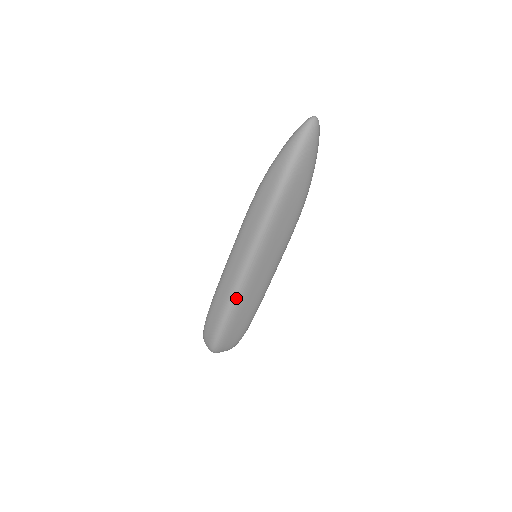
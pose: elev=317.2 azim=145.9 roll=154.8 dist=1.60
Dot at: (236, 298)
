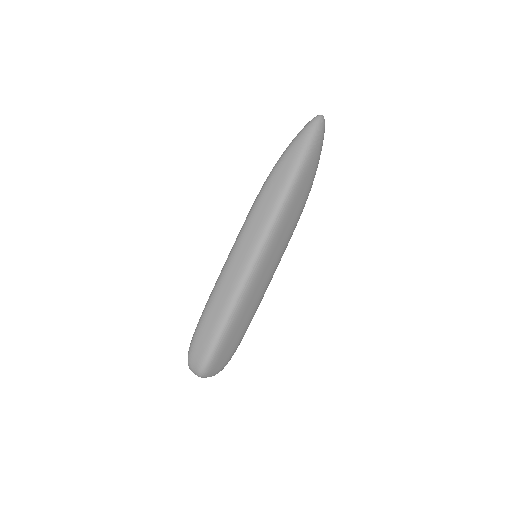
Dot at: (240, 298)
